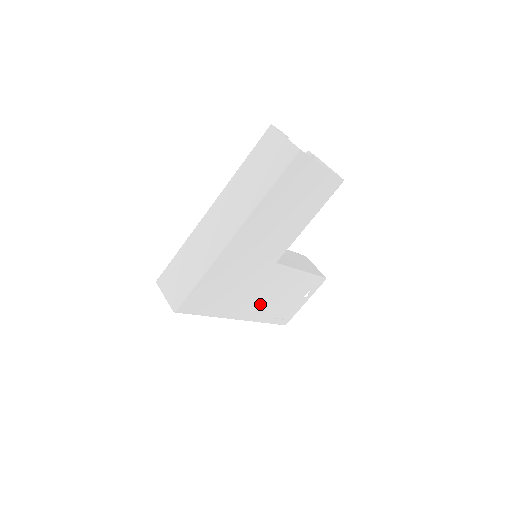
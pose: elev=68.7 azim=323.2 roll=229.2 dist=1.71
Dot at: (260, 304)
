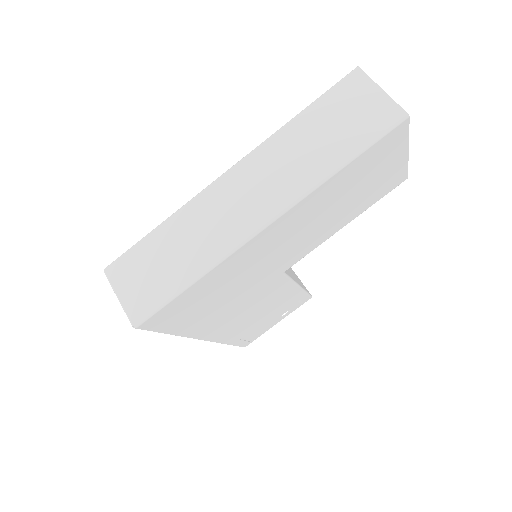
Dot at: (237, 322)
